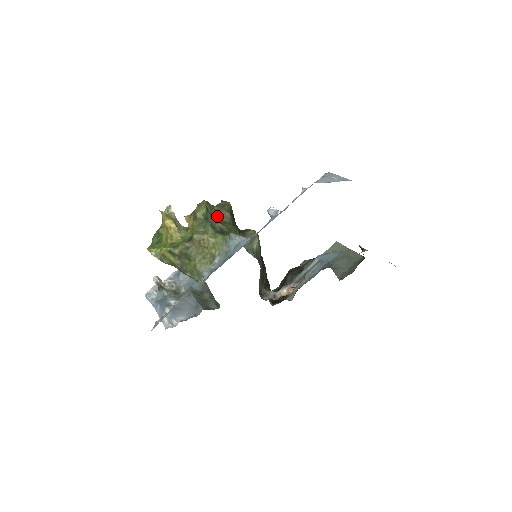
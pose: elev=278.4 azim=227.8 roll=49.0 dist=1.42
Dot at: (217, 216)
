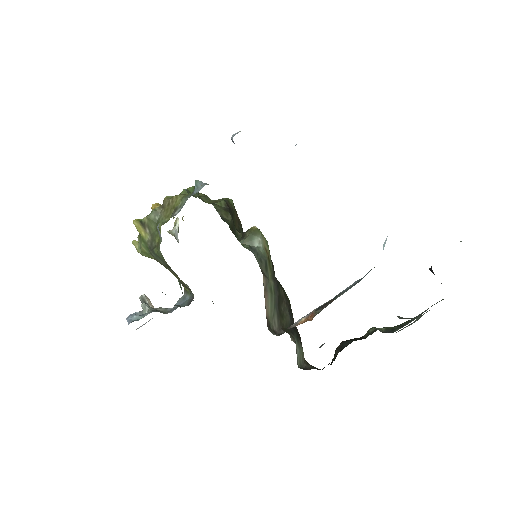
Dot at: (210, 203)
